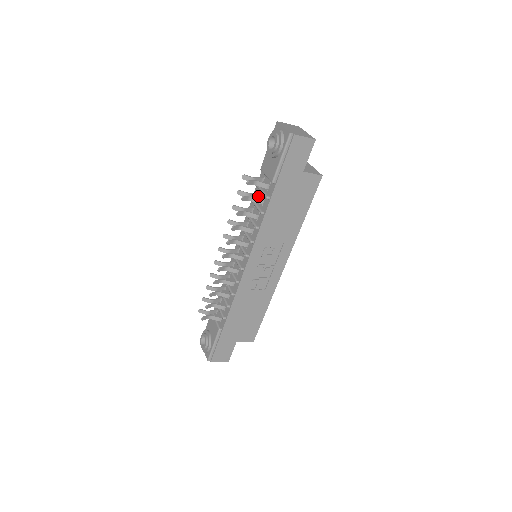
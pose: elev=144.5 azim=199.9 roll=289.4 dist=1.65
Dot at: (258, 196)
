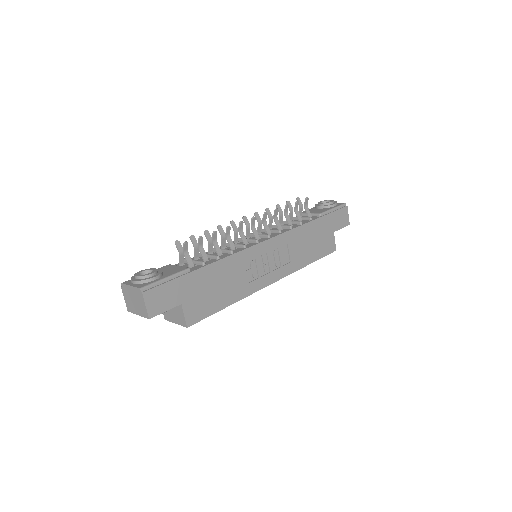
Dot at: occluded
